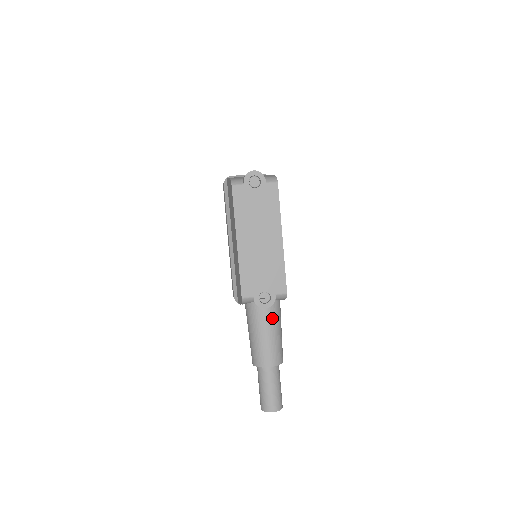
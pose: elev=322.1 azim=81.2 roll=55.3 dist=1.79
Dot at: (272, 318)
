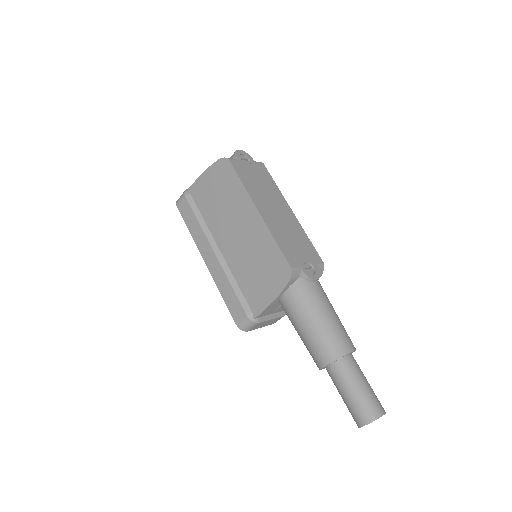
Dot at: (324, 293)
